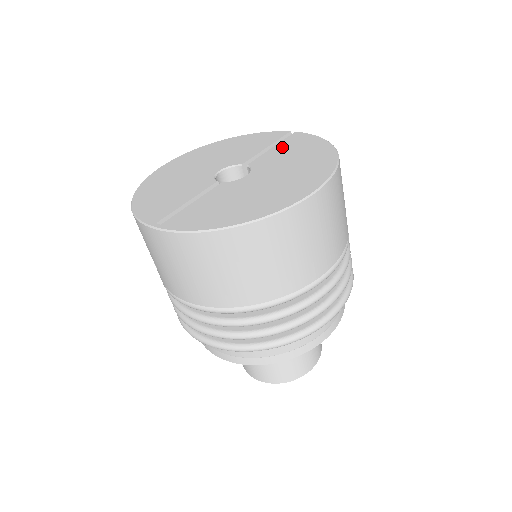
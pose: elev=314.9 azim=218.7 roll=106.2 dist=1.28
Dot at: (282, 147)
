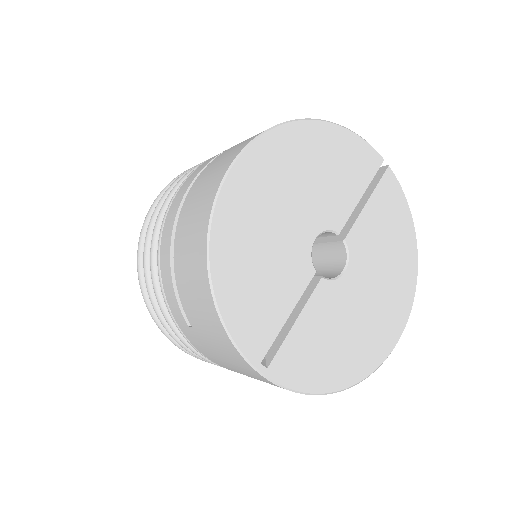
Dot at: (377, 209)
